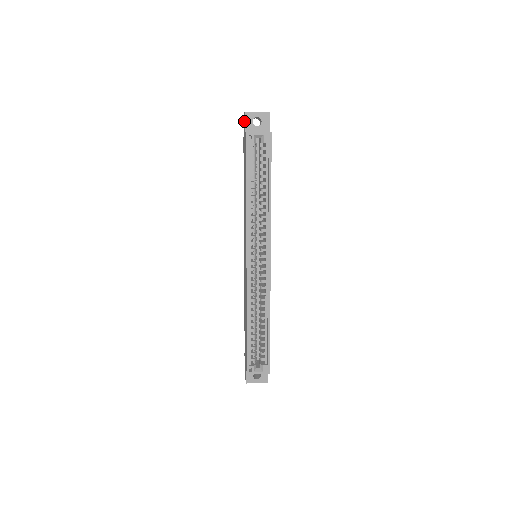
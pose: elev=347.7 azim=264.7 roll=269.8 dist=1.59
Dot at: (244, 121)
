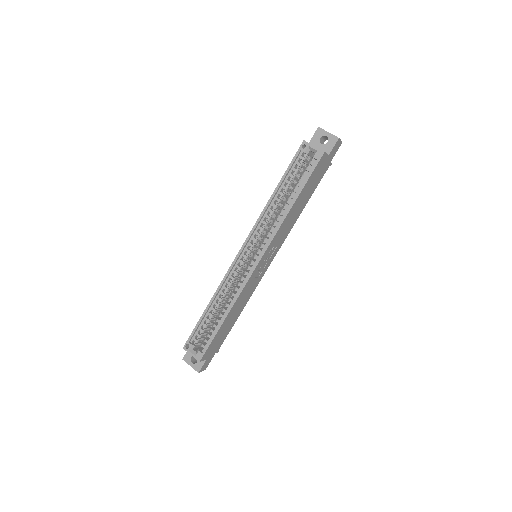
Dot at: (314, 135)
